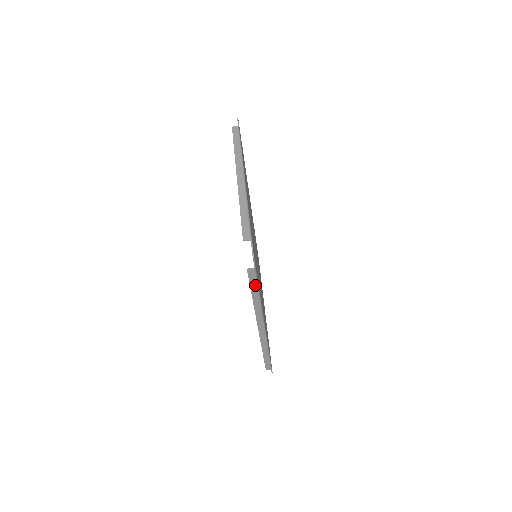
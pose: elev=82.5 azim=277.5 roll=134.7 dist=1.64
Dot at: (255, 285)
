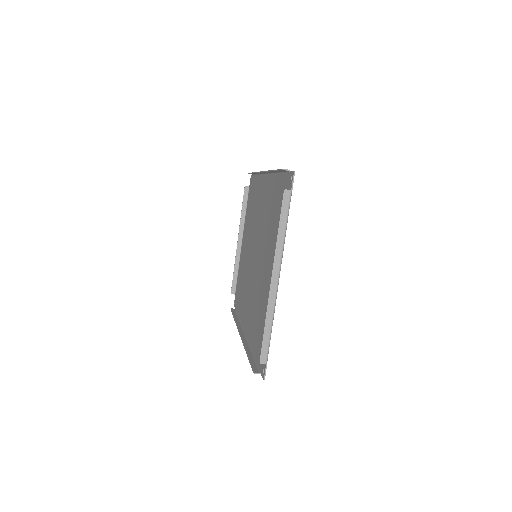
Dot at: (254, 363)
